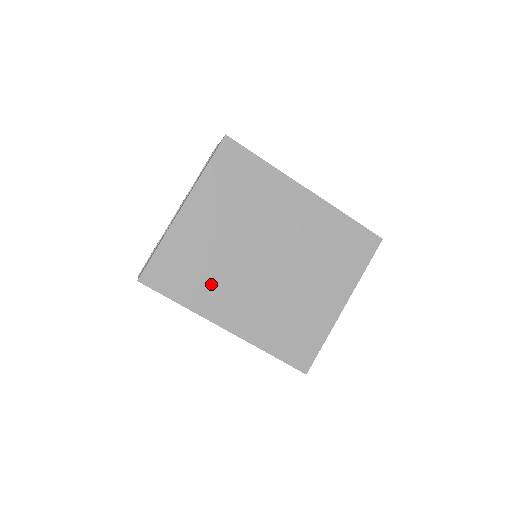
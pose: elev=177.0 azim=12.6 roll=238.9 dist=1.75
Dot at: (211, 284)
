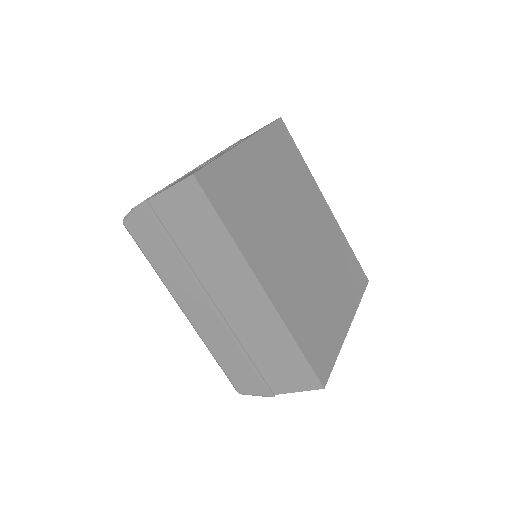
Dot at: (257, 230)
